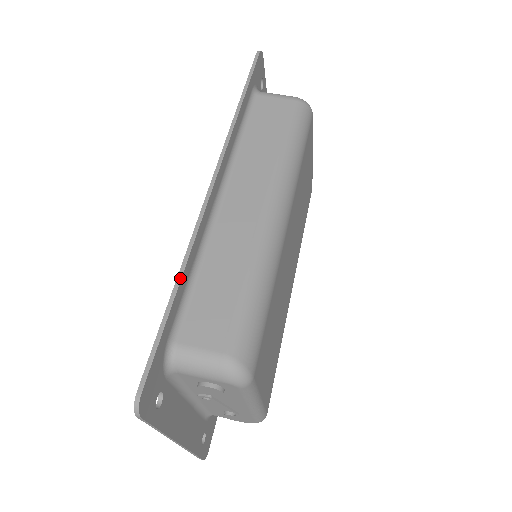
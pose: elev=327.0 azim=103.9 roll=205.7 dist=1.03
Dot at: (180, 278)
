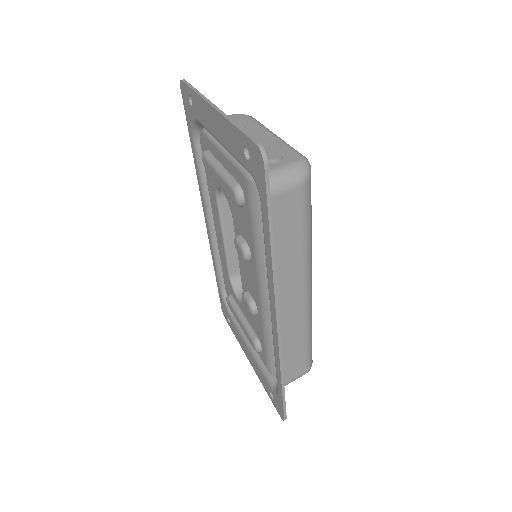
Dot at: (283, 378)
